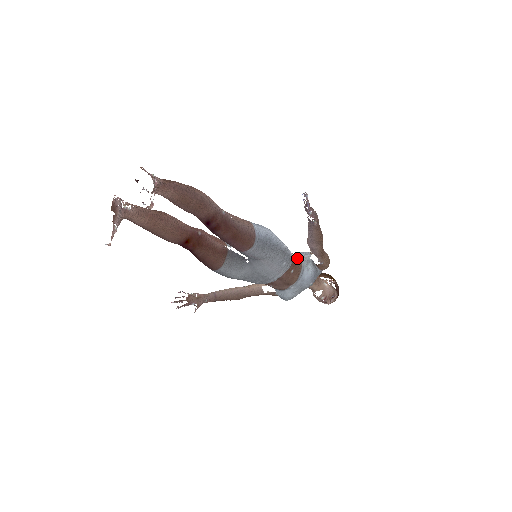
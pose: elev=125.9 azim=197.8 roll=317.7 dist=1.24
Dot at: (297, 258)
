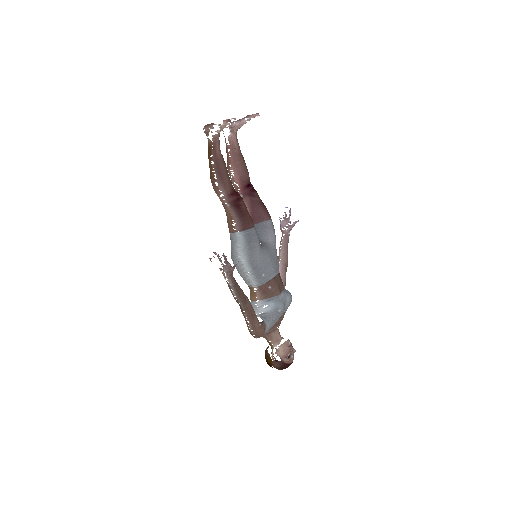
Dot at: occluded
